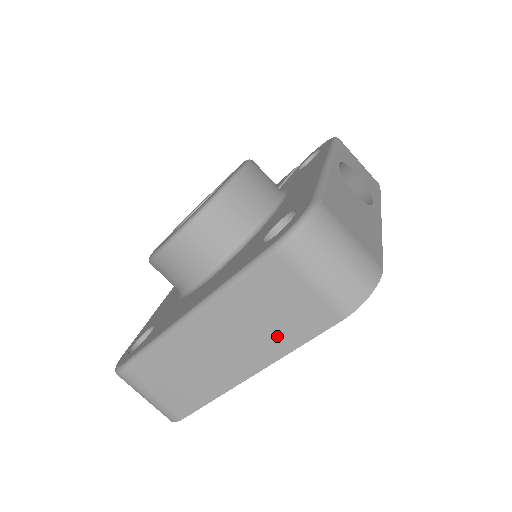
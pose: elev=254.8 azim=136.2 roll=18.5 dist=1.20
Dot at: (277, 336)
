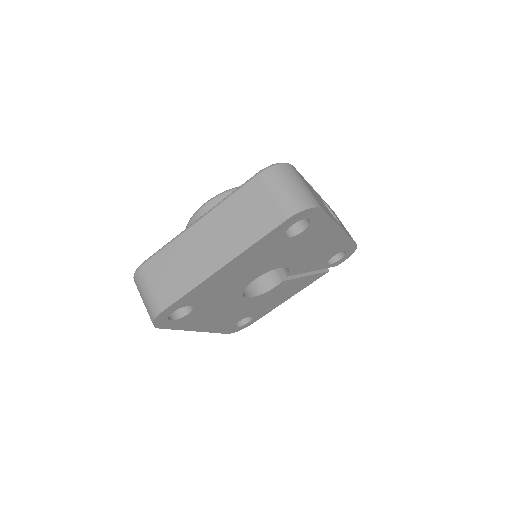
Dot at: (246, 233)
